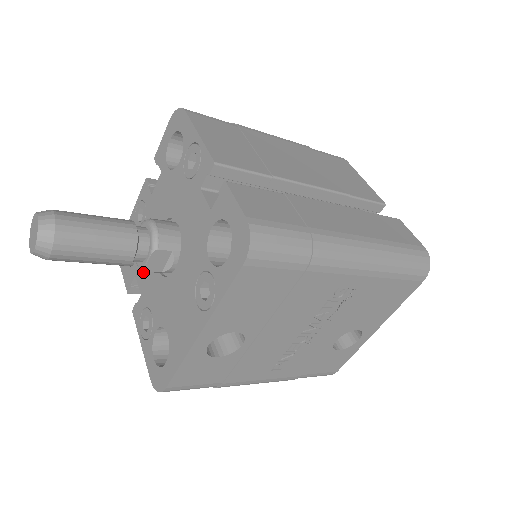
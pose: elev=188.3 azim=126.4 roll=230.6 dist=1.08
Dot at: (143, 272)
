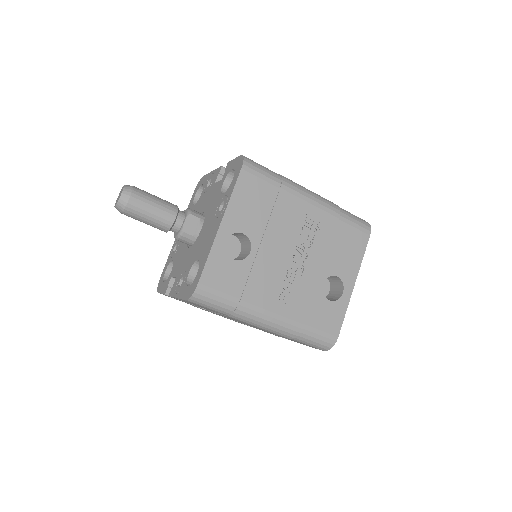
Dot at: (178, 265)
